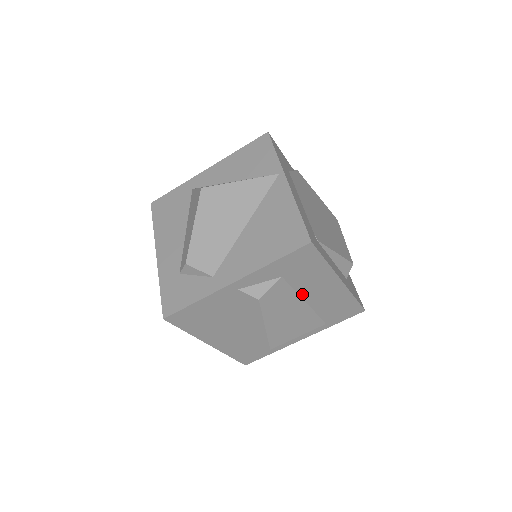
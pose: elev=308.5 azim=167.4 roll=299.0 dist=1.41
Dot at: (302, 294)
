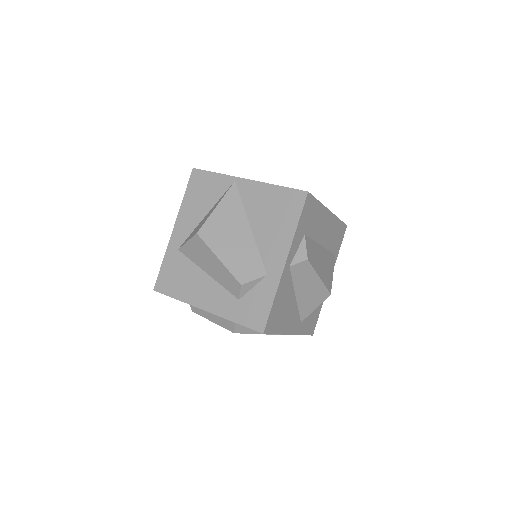
Dot at: (317, 240)
